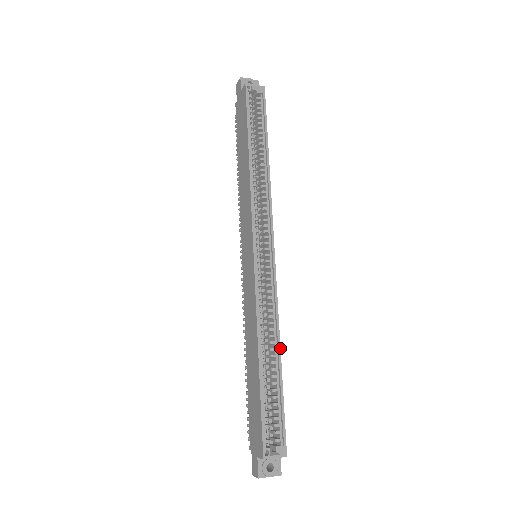
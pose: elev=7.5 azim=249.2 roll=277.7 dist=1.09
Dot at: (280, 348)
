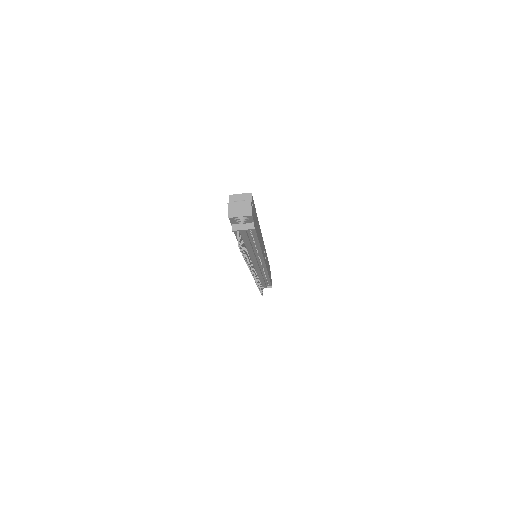
Dot at: (258, 221)
